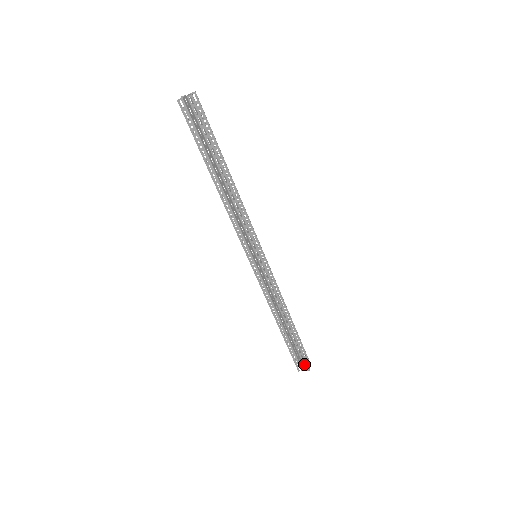
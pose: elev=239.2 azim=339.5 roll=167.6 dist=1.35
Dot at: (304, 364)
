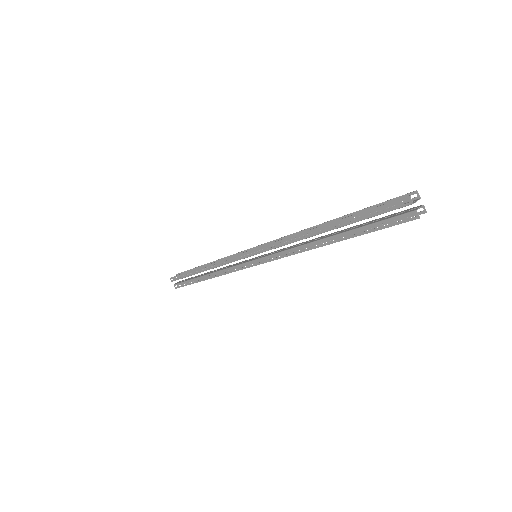
Dot at: (178, 284)
